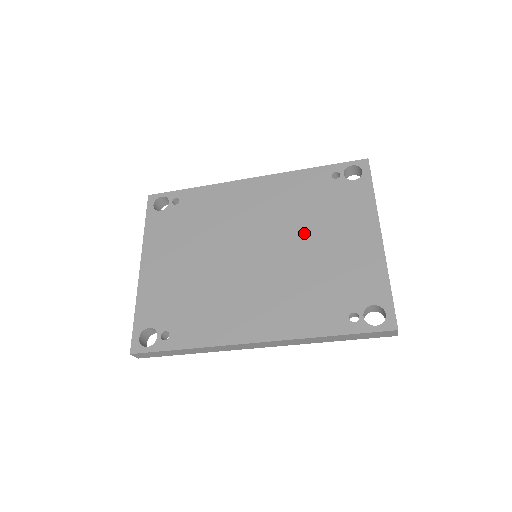
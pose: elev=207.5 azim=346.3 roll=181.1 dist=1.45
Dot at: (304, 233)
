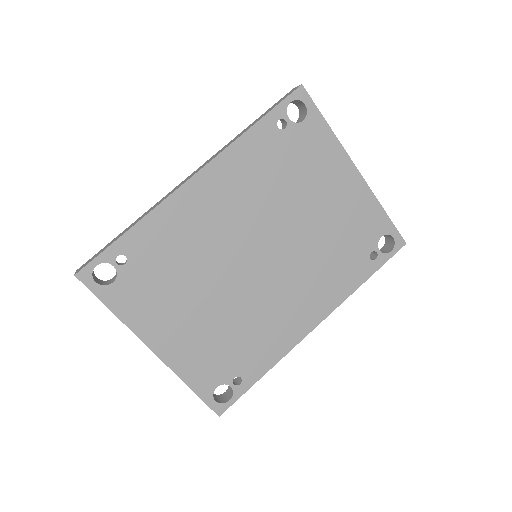
Dot at: (292, 209)
